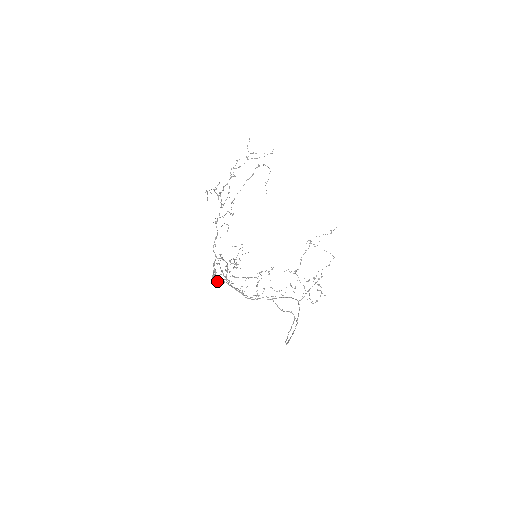
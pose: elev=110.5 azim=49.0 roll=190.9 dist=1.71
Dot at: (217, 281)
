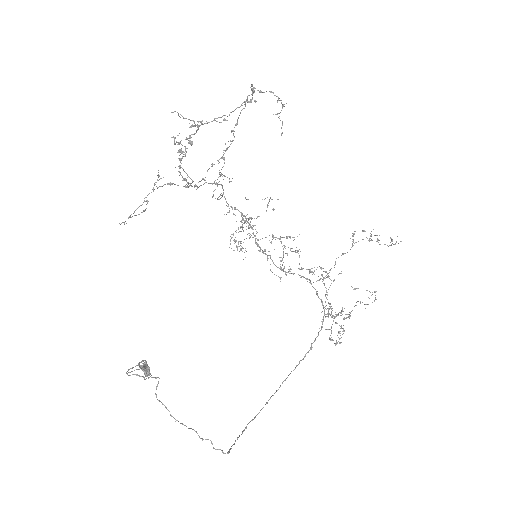
Dot at: (145, 375)
